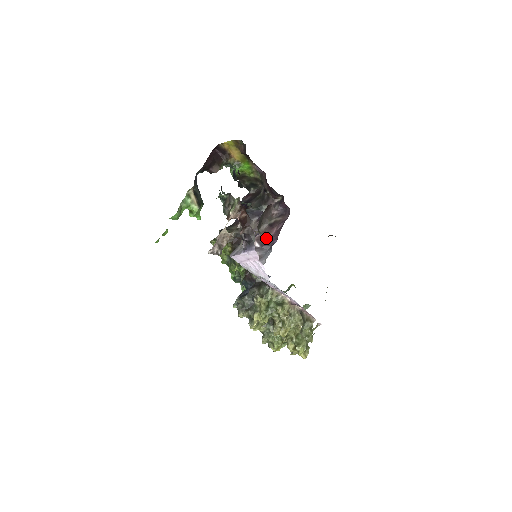
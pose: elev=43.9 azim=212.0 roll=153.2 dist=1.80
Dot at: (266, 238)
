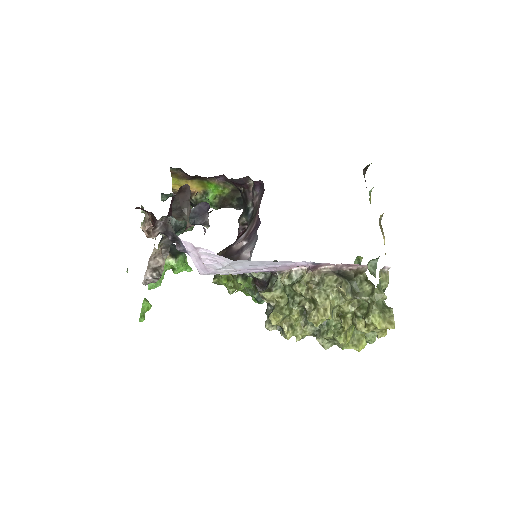
Dot at: (252, 229)
